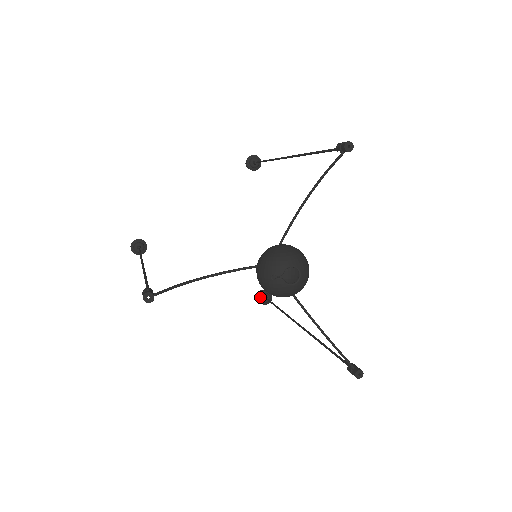
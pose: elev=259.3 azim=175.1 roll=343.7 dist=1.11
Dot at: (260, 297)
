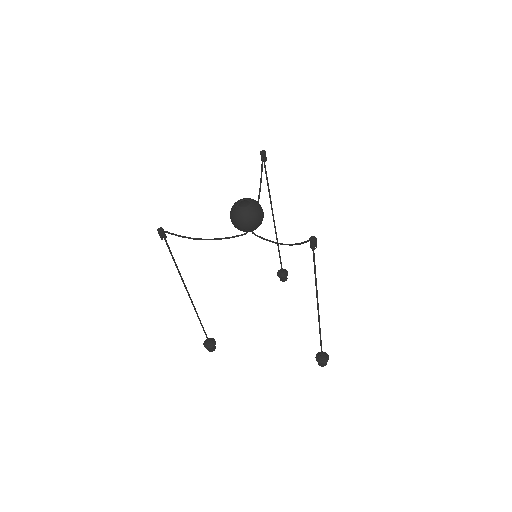
Dot at: (317, 357)
